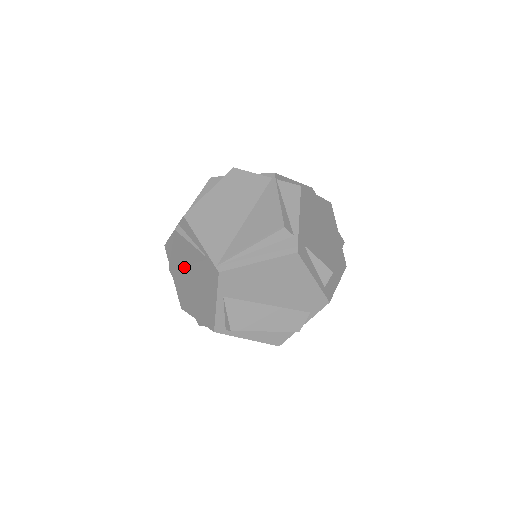
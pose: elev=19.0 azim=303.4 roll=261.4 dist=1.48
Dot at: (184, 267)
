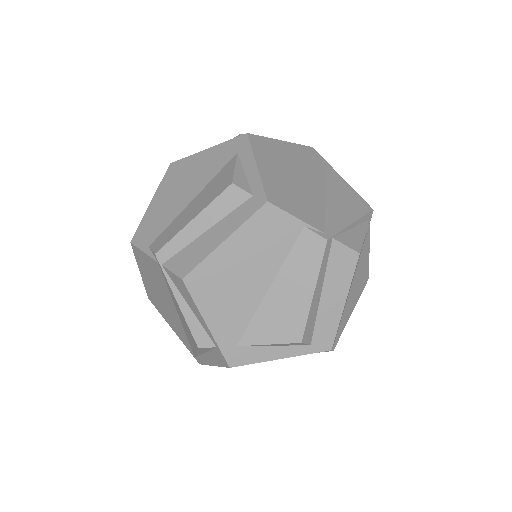
Dot at: occluded
